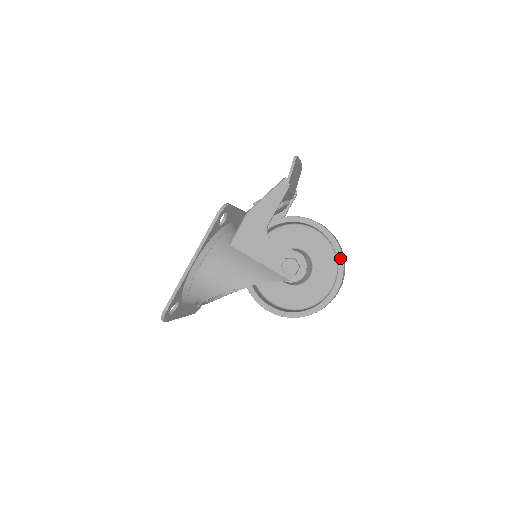
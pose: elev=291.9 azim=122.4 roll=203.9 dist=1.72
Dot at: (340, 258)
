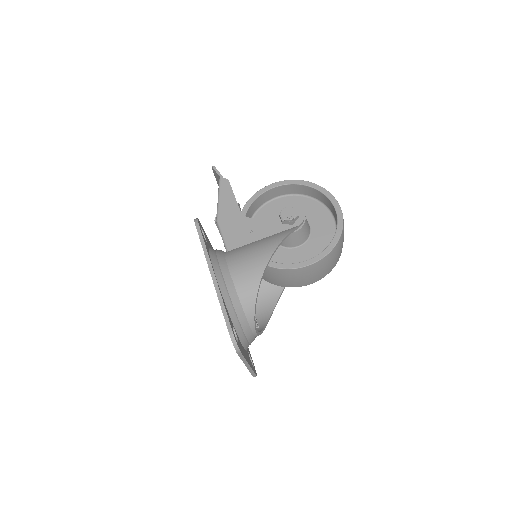
Dot at: (313, 185)
